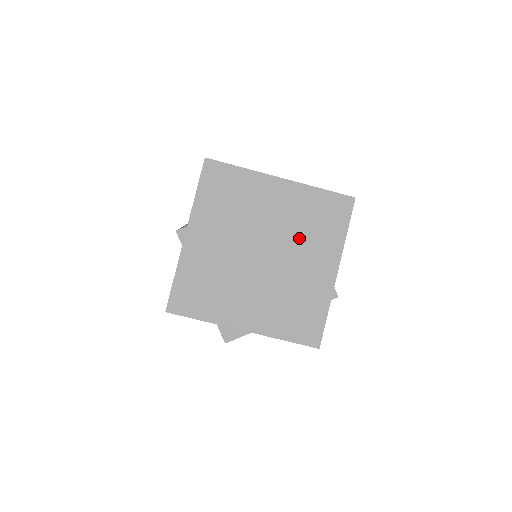
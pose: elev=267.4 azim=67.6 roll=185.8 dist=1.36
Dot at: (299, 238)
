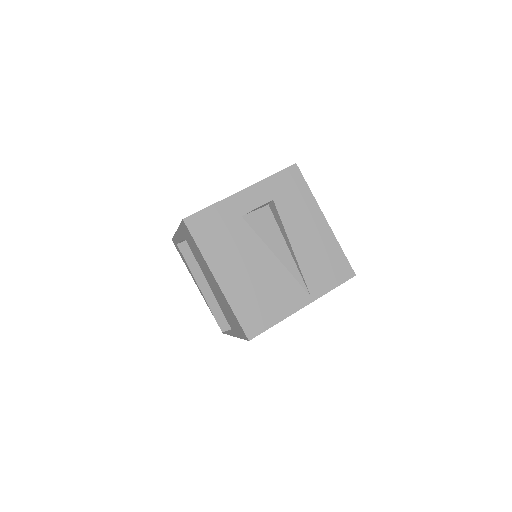
Dot at: occluded
